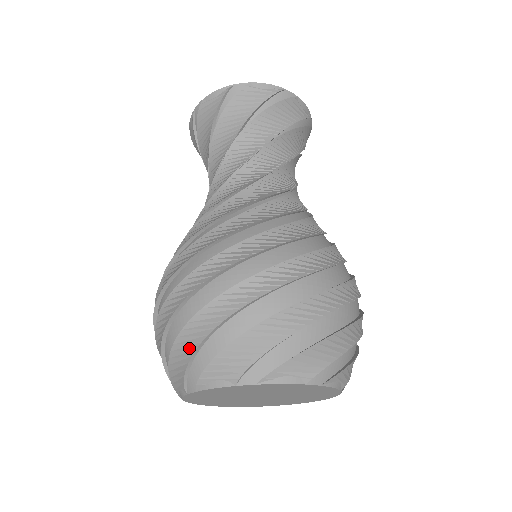
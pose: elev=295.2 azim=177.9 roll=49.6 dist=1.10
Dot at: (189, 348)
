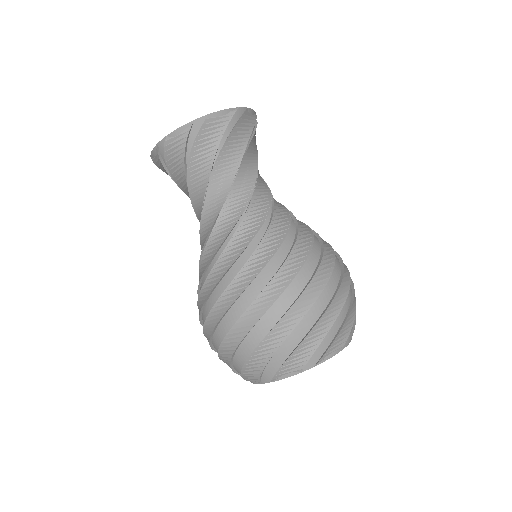
Dot at: (318, 338)
